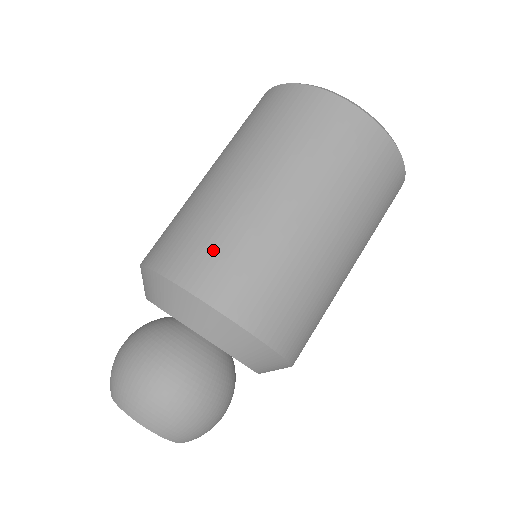
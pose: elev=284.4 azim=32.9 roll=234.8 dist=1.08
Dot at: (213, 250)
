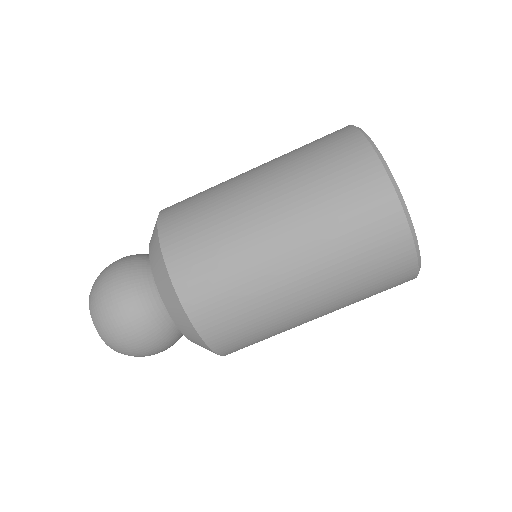
Dot at: (199, 235)
